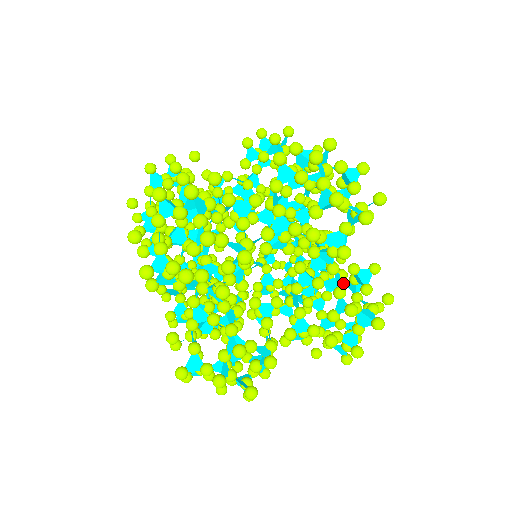
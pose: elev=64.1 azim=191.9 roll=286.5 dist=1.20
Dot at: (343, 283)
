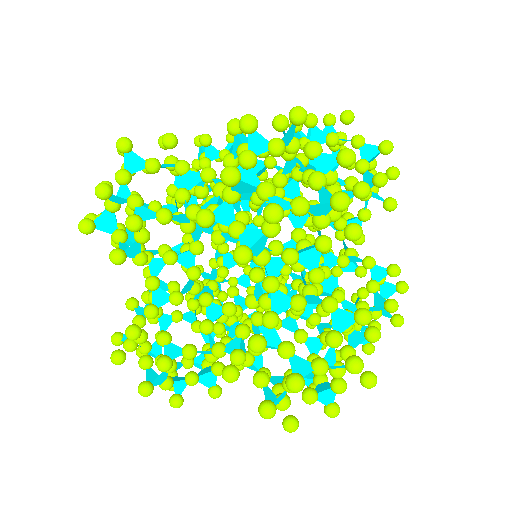
Dot at: occluded
